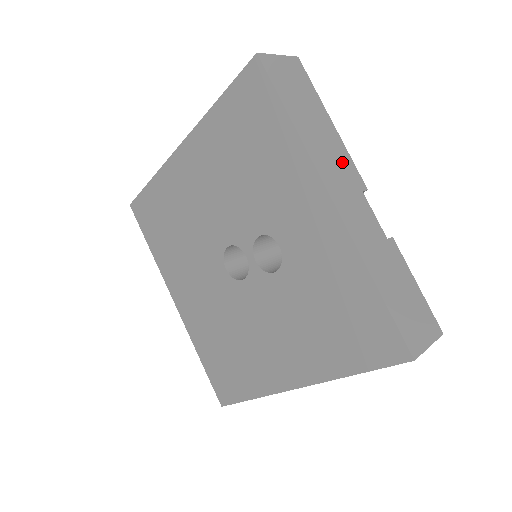
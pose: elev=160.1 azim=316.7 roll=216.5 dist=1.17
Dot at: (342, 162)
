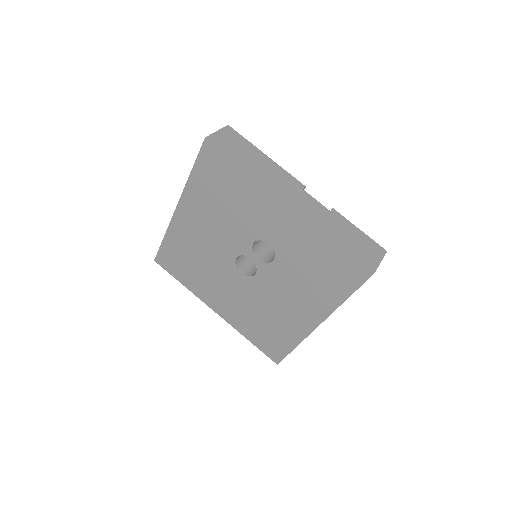
Dot at: (283, 178)
